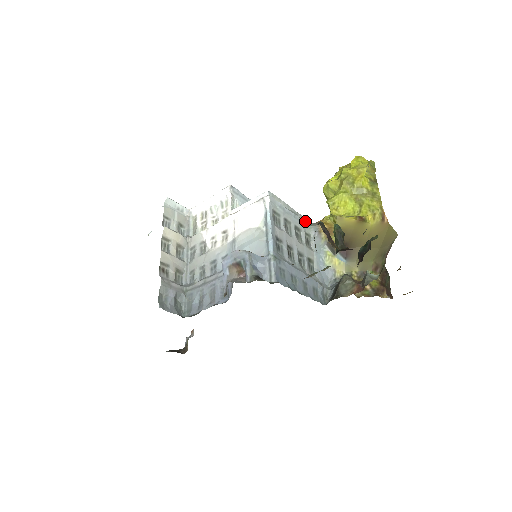
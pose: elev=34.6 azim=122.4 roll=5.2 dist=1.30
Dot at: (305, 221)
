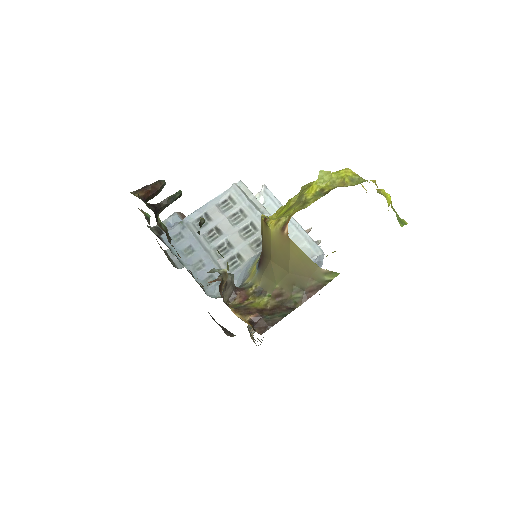
Dot at: occluded
